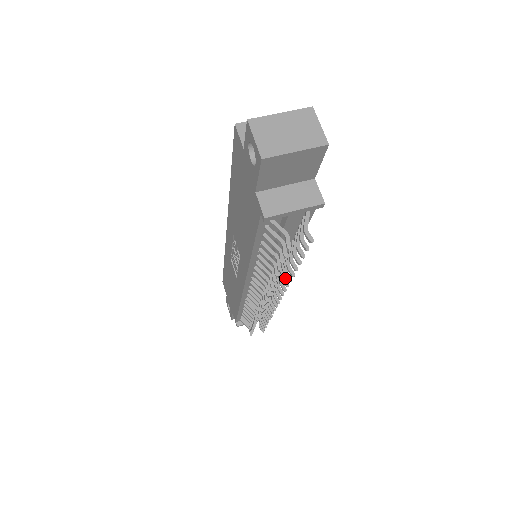
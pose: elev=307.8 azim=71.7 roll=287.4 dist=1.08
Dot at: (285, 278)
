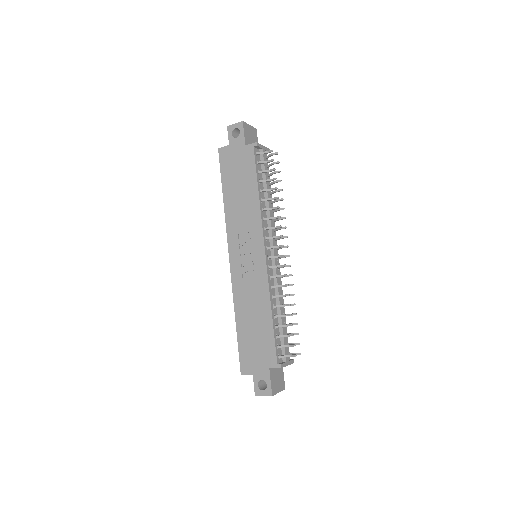
Dot at: (281, 218)
